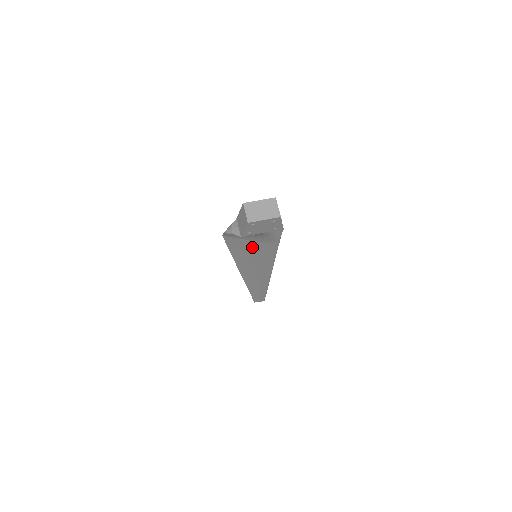
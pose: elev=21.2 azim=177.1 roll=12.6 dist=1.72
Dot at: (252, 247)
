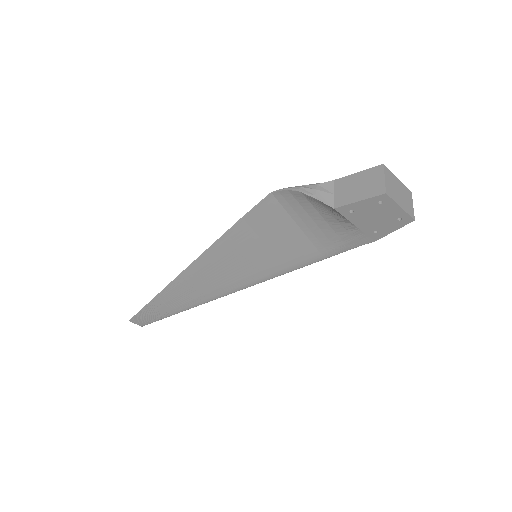
Dot at: (281, 239)
